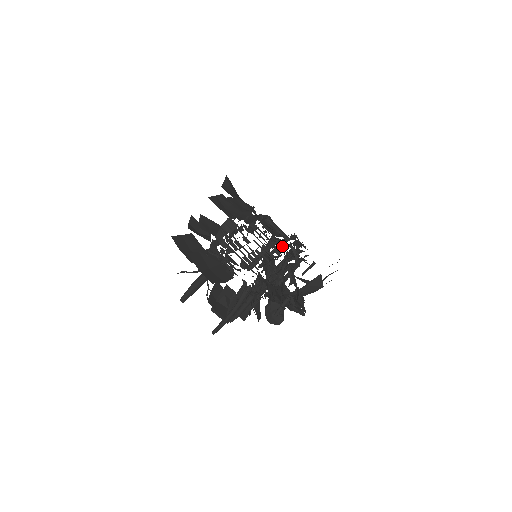
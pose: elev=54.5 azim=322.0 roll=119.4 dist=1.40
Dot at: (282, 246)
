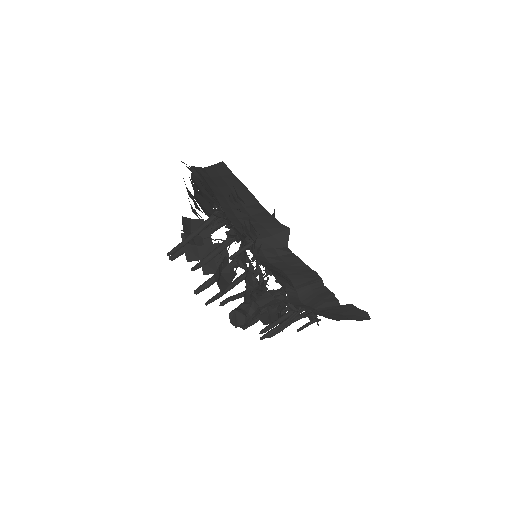
Dot at: occluded
